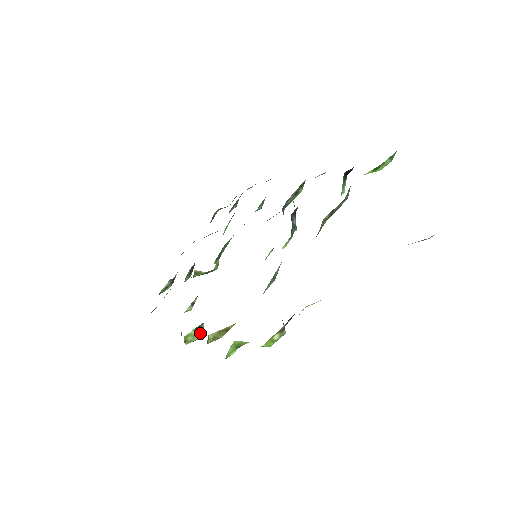
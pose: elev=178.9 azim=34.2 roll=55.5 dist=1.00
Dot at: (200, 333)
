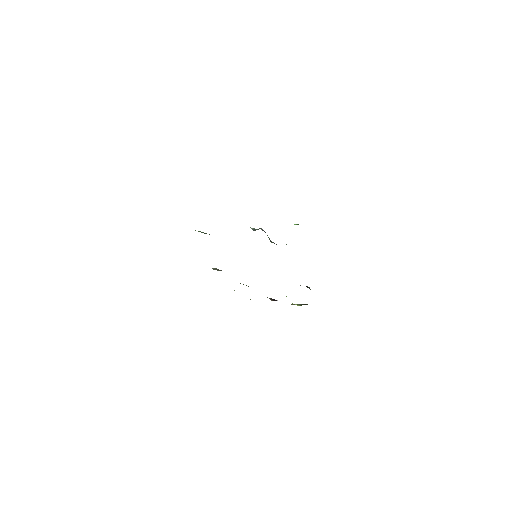
Dot at: occluded
